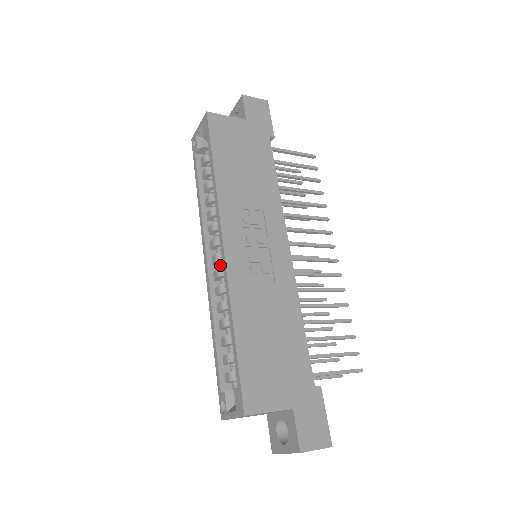
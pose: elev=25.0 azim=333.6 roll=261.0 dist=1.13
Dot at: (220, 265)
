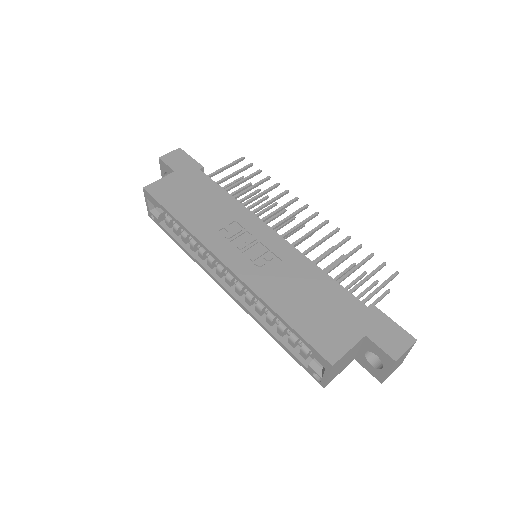
Dot at: (236, 282)
